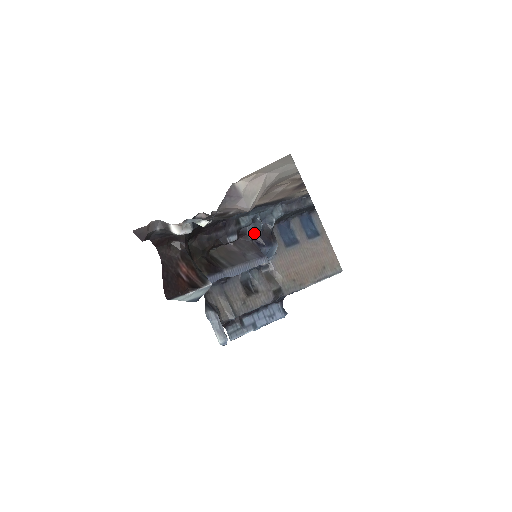
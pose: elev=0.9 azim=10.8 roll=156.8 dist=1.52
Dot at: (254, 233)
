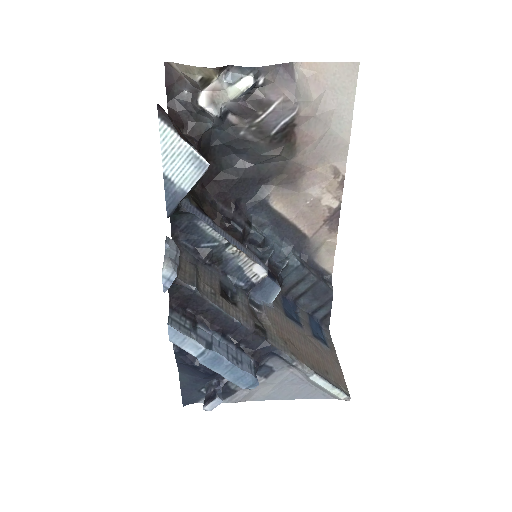
Dot at: occluded
